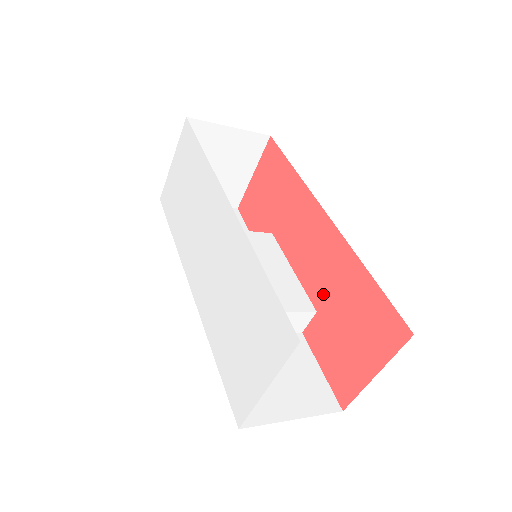
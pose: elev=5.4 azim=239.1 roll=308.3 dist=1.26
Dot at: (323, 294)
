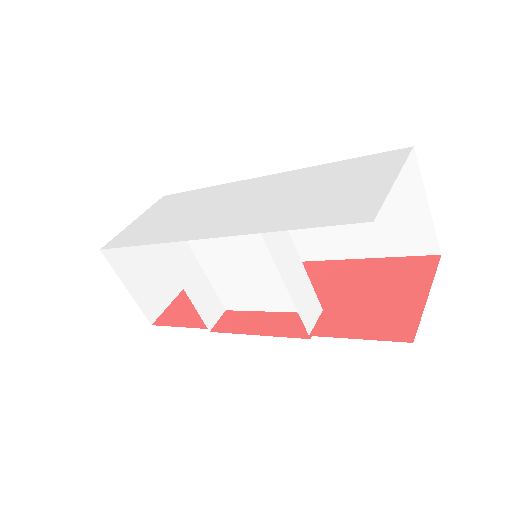
Dot at: (325, 296)
